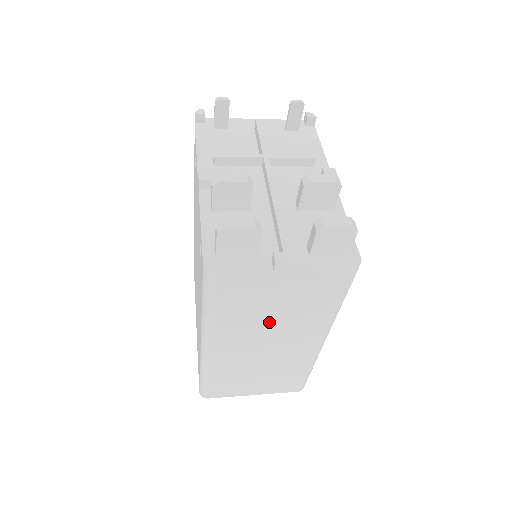
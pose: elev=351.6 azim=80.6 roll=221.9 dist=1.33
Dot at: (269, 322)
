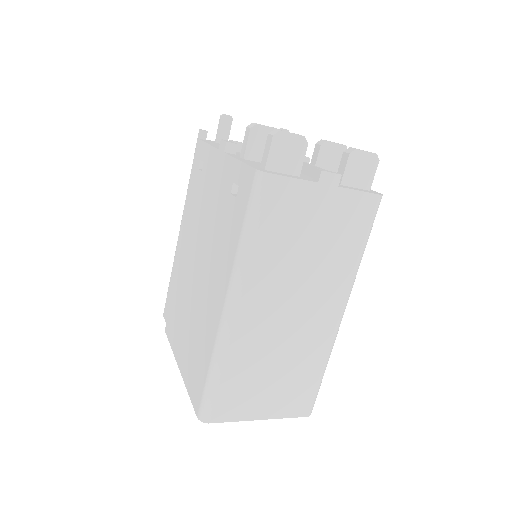
Dot at: (301, 268)
